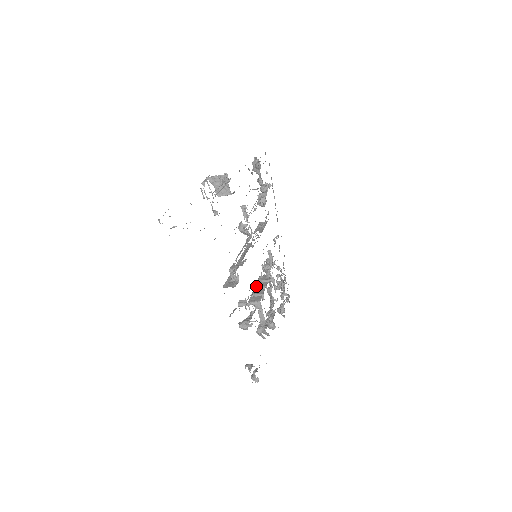
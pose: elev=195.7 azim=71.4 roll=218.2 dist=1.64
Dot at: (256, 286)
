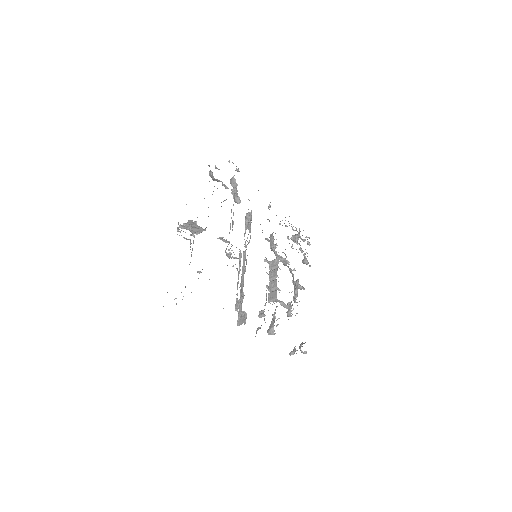
Dot at: occluded
